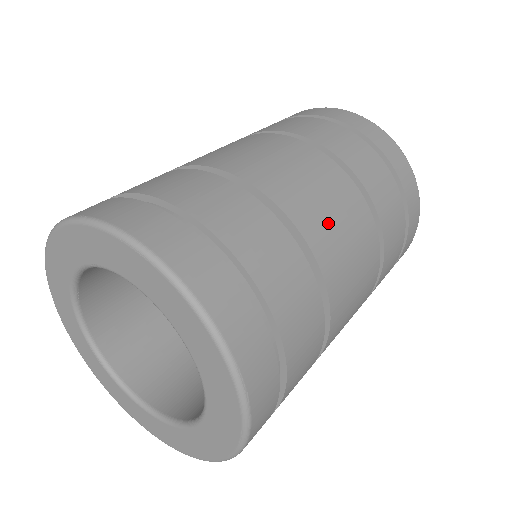
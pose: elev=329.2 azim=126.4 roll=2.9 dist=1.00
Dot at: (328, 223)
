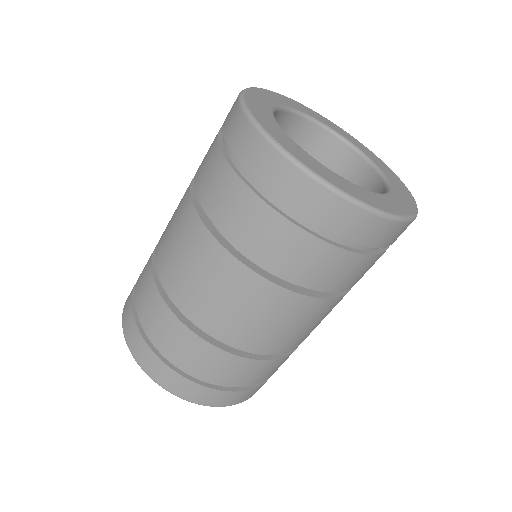
Dot at: (237, 322)
